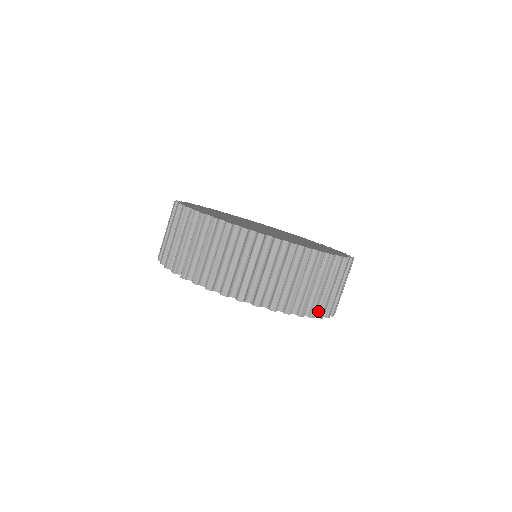
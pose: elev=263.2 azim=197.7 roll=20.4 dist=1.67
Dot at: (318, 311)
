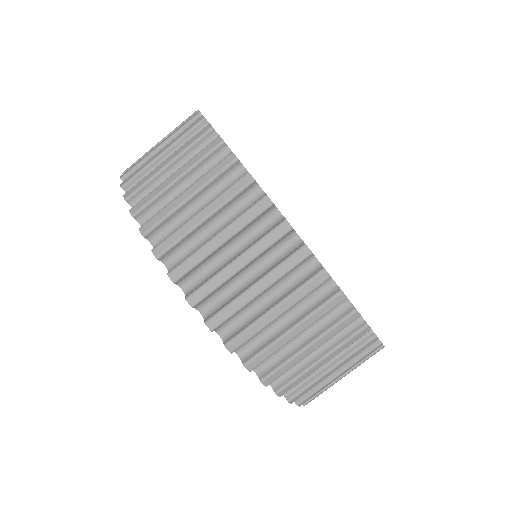
Dot at: occluded
